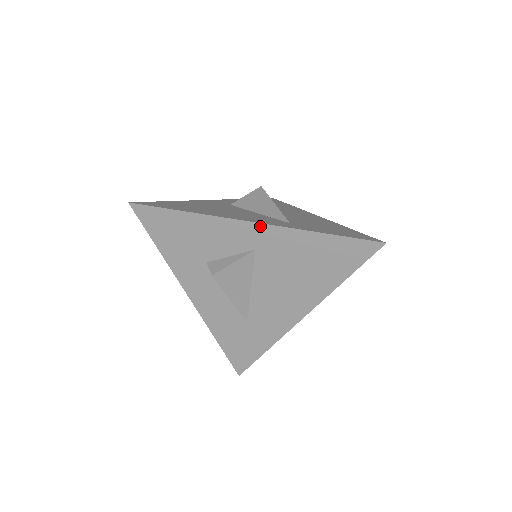
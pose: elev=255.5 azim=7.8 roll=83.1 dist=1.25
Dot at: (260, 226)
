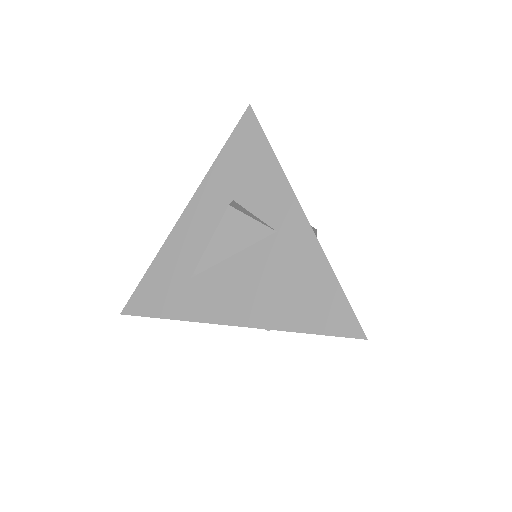
Dot at: (303, 219)
